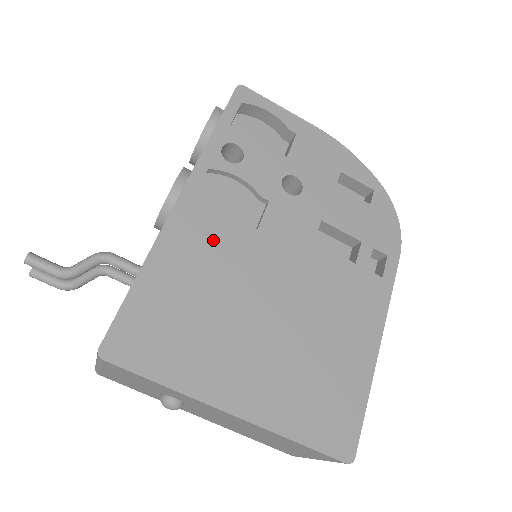
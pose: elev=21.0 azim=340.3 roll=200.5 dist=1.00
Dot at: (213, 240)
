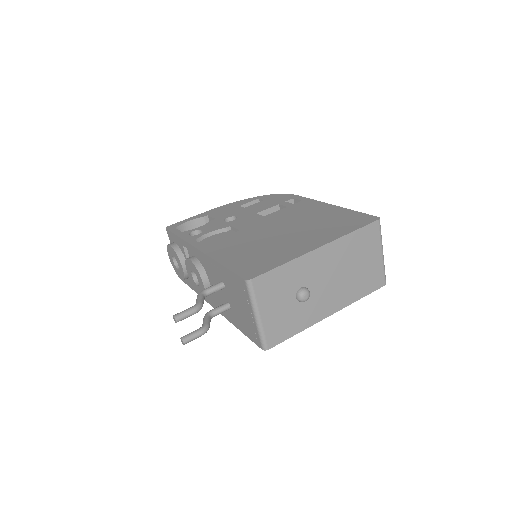
Dot at: (230, 243)
